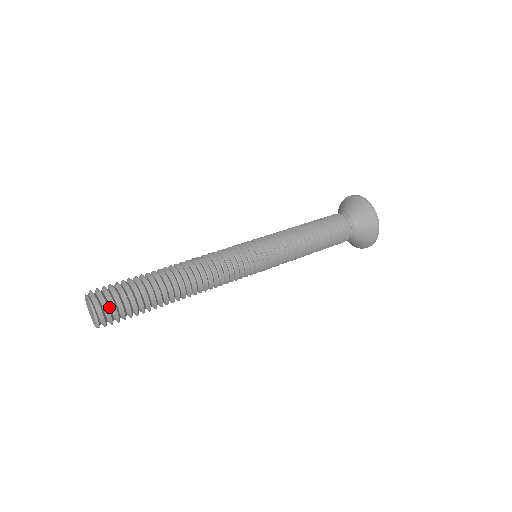
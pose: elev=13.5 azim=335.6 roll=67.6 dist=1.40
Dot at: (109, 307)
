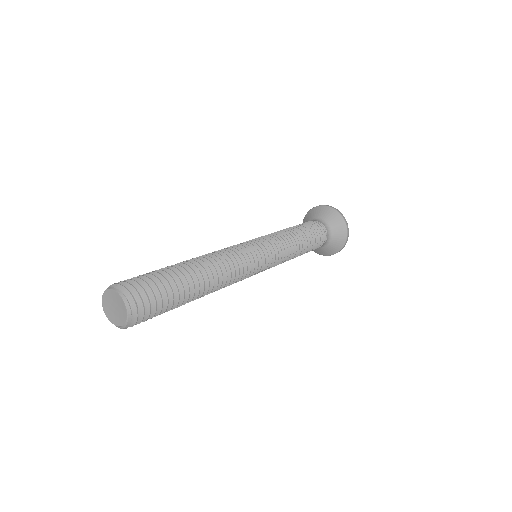
Dot at: (135, 289)
